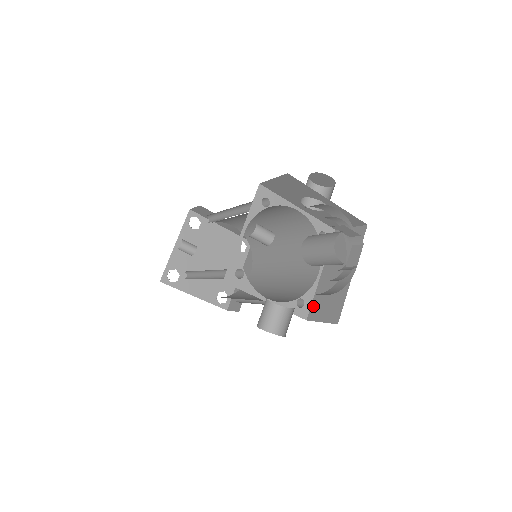
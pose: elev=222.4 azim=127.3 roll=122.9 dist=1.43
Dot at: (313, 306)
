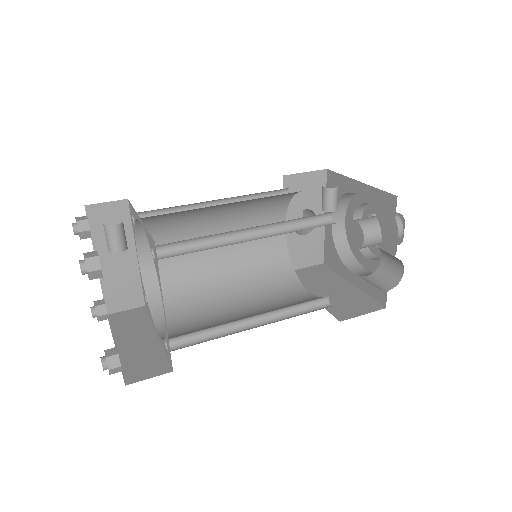
Dot at: (334, 311)
